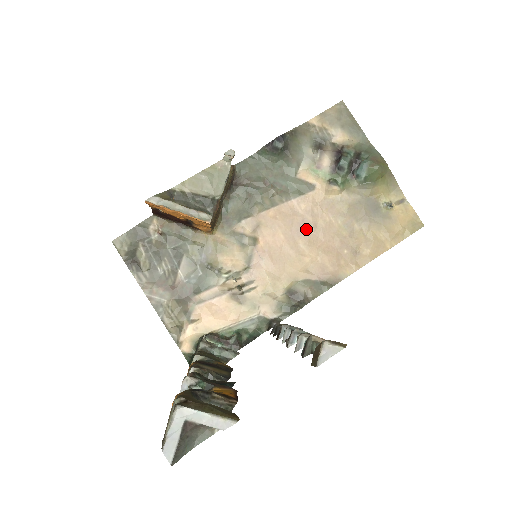
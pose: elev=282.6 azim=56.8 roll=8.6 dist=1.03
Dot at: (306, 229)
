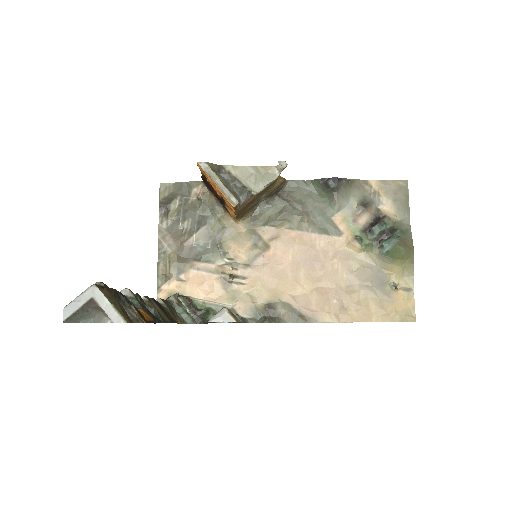
Dot at: (313, 263)
